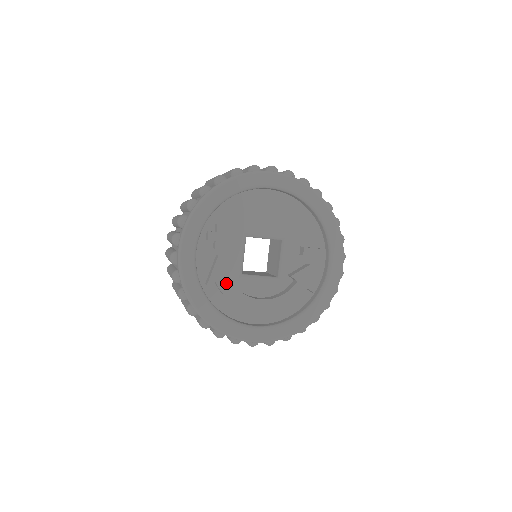
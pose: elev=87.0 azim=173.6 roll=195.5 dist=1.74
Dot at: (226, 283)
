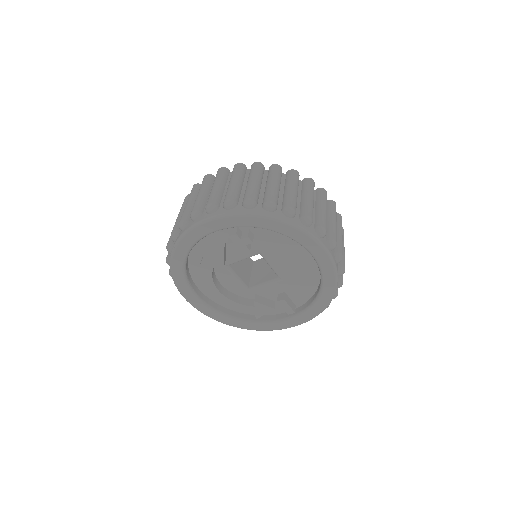
Dot at: (209, 265)
